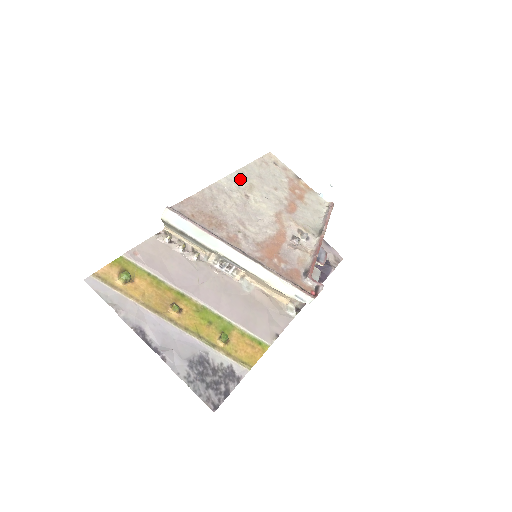
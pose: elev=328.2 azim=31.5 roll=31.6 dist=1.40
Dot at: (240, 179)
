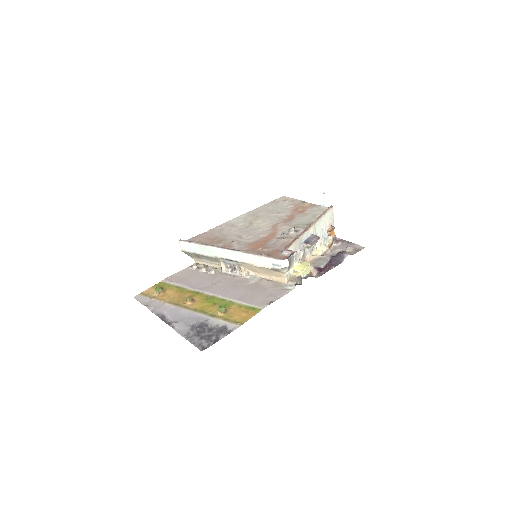
Dot at: (248, 216)
